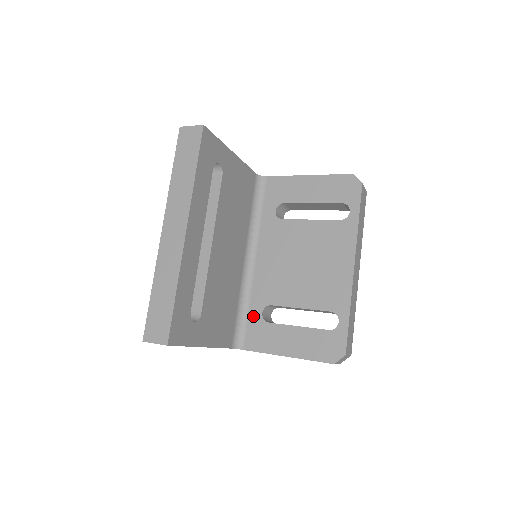
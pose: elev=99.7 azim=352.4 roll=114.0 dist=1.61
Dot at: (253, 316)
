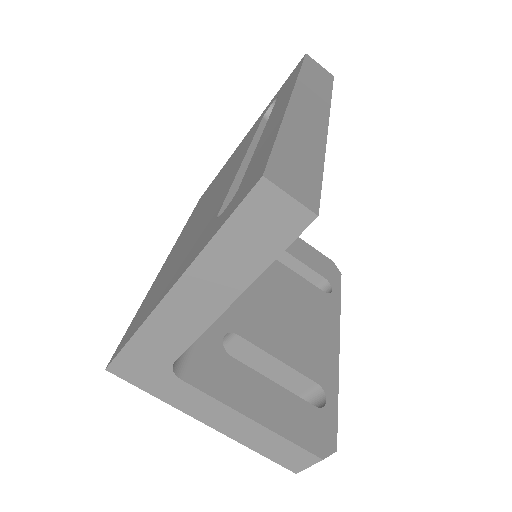
Dot at: (208, 335)
